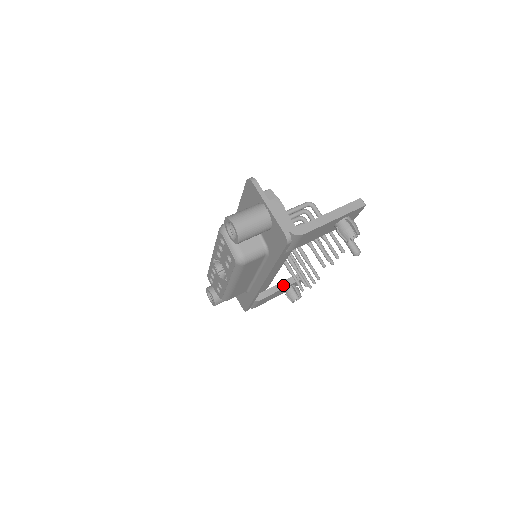
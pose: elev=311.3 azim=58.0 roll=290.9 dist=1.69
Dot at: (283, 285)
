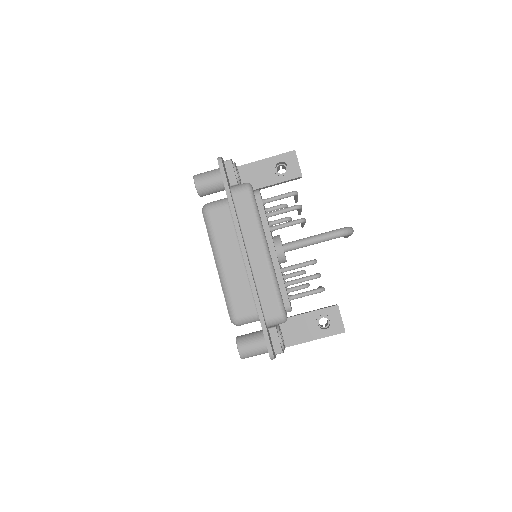
Dot at: occluded
